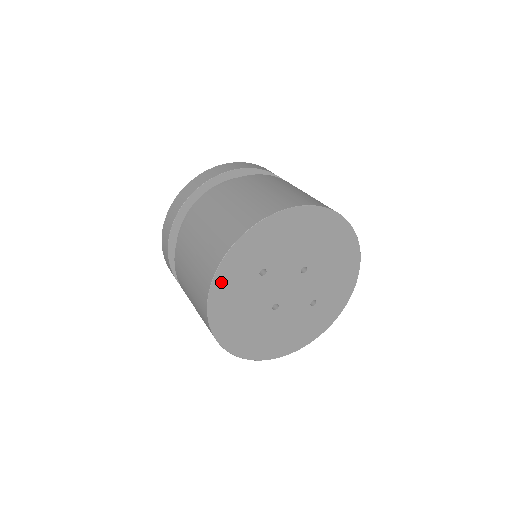
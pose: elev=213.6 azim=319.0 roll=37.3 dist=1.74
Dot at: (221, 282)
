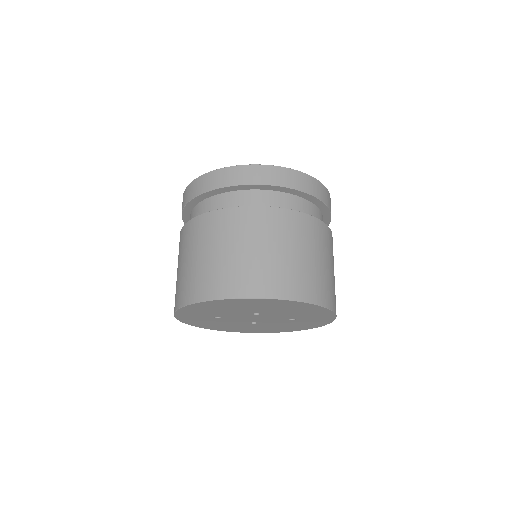
Dot at: (190, 322)
